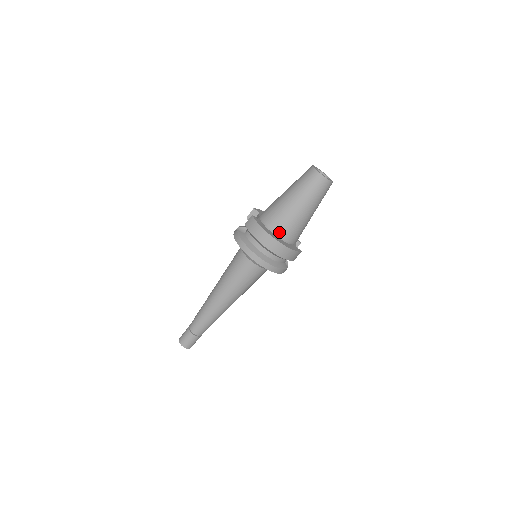
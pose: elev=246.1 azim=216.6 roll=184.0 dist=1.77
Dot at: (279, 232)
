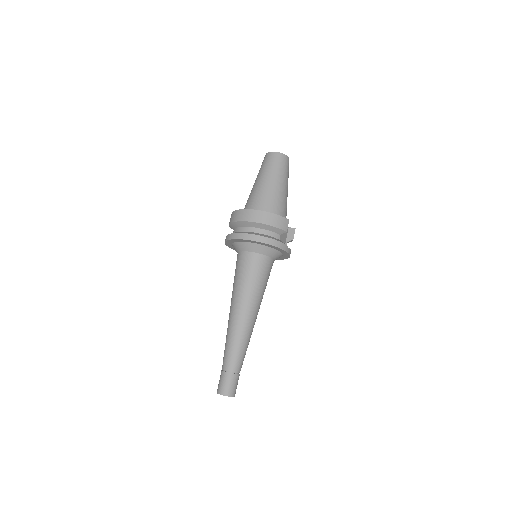
Dot at: (255, 209)
